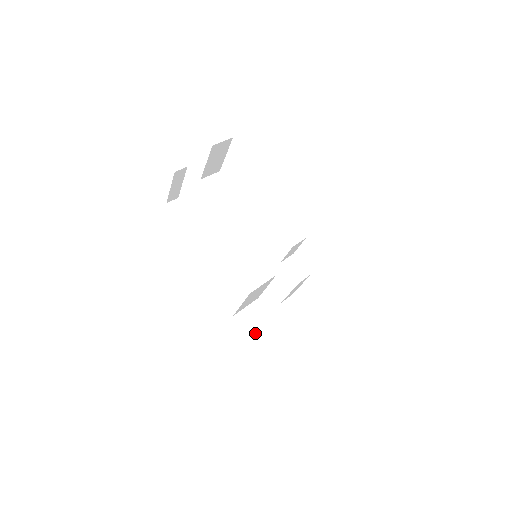
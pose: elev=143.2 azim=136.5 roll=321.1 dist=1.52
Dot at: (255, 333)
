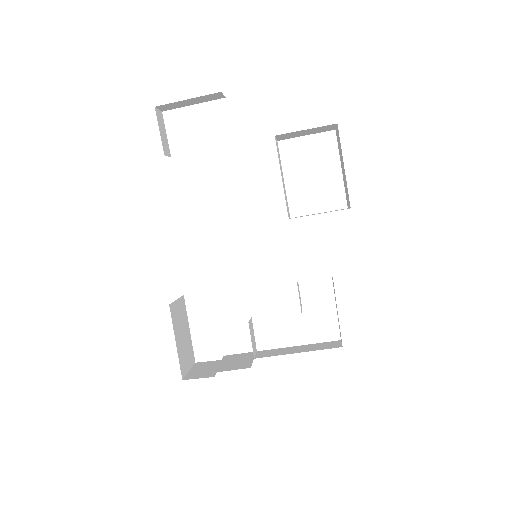
Dot at: (179, 339)
